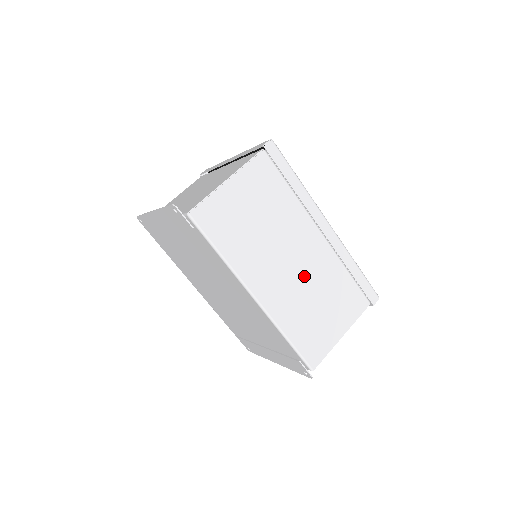
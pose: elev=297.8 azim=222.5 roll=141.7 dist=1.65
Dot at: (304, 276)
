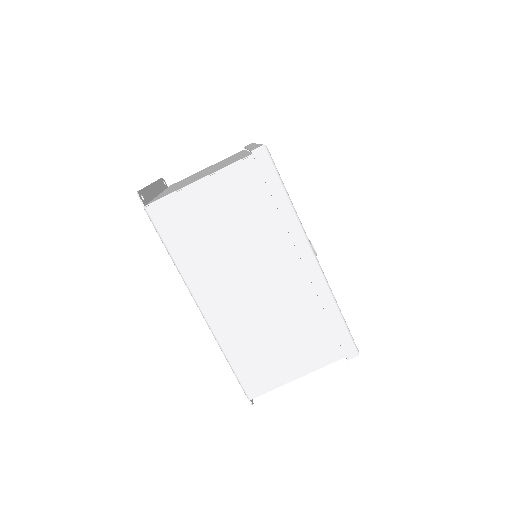
Dot at: (266, 304)
